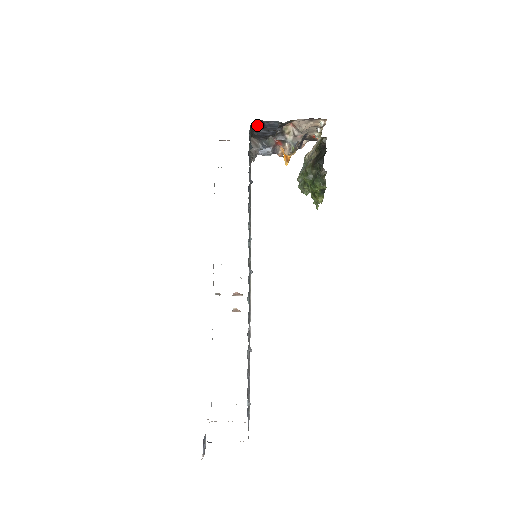
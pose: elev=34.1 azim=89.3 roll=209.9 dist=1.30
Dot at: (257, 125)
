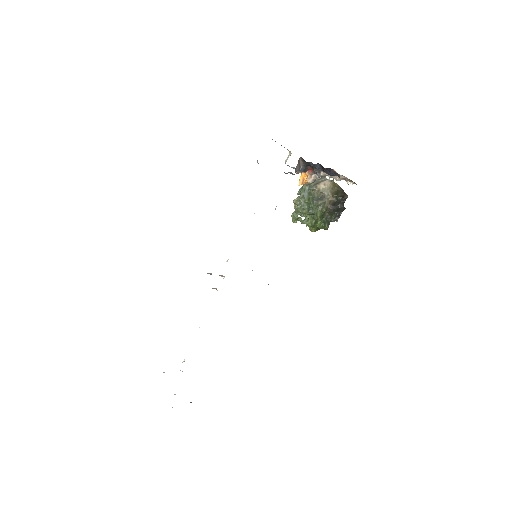
Dot at: (325, 168)
